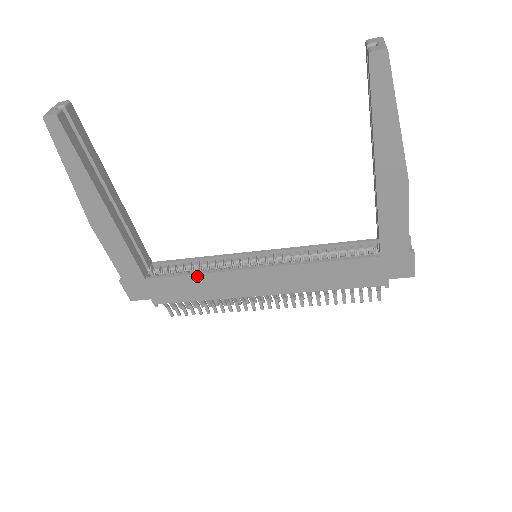
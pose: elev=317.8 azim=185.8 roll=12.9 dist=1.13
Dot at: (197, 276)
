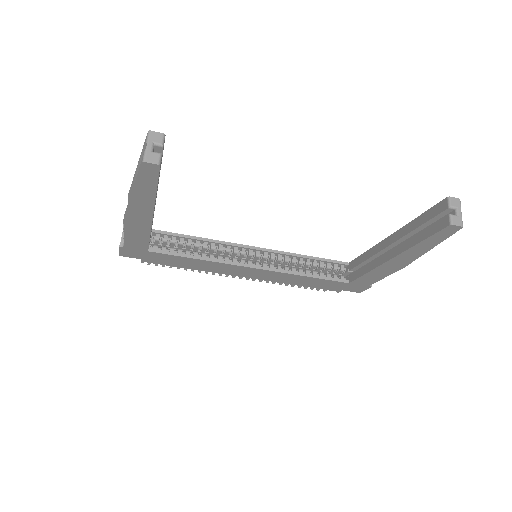
Dot at: (199, 260)
